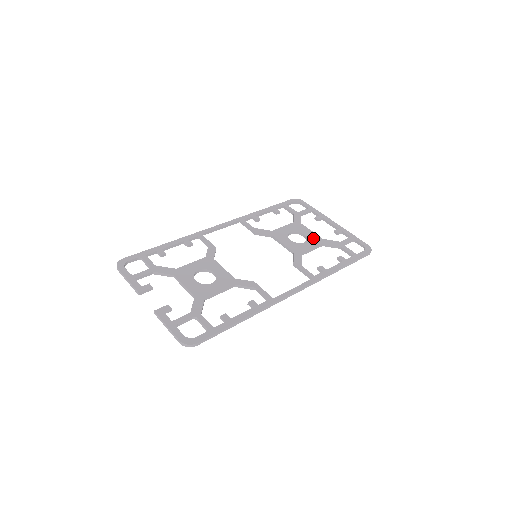
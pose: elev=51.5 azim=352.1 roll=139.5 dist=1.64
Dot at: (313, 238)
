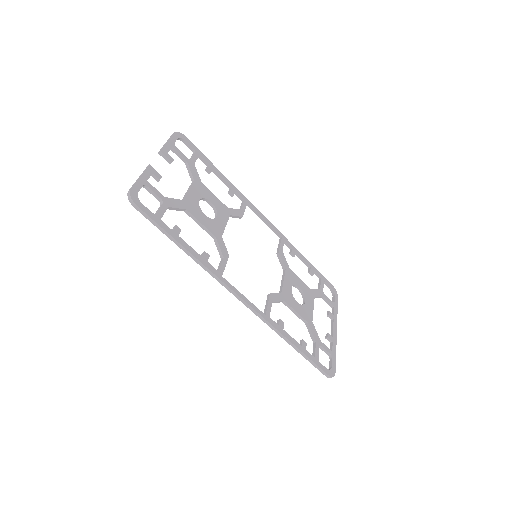
Dot at: (307, 311)
